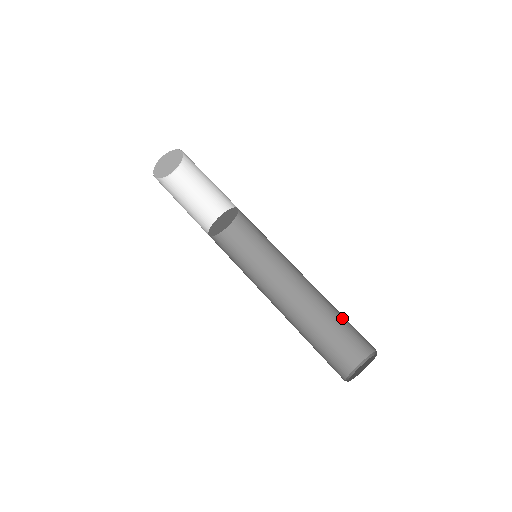
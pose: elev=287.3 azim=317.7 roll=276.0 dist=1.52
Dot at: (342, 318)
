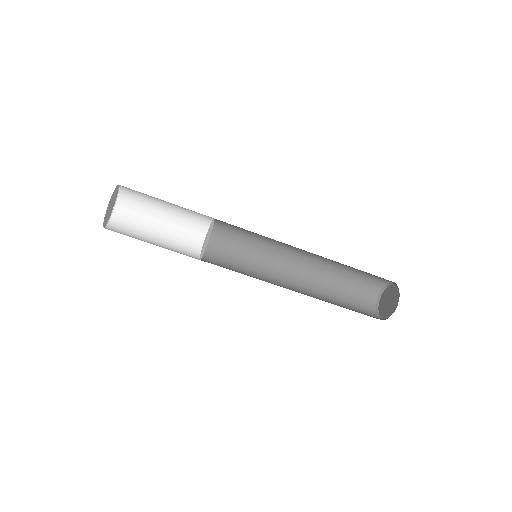
Dot at: occluded
